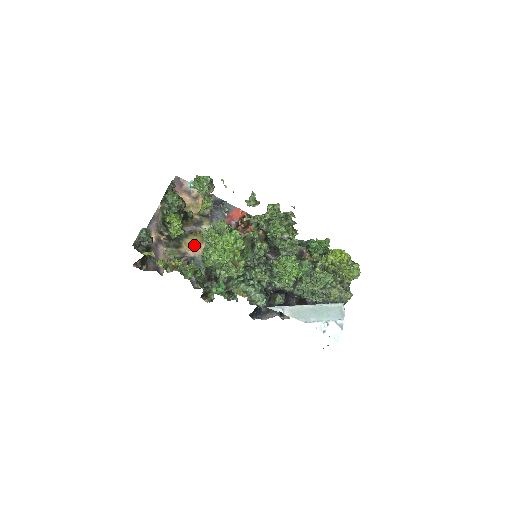
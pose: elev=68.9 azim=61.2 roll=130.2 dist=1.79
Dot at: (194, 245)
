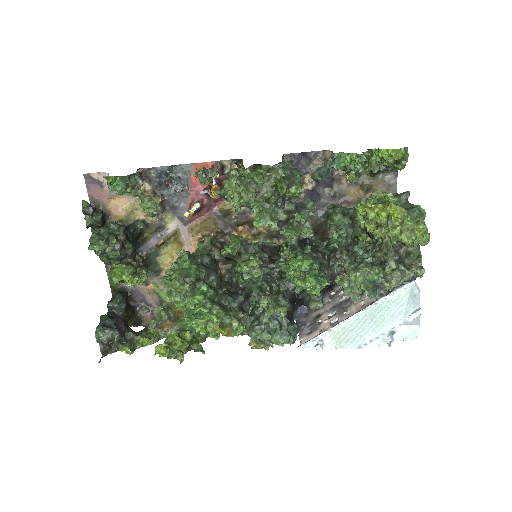
Dot at: (174, 259)
